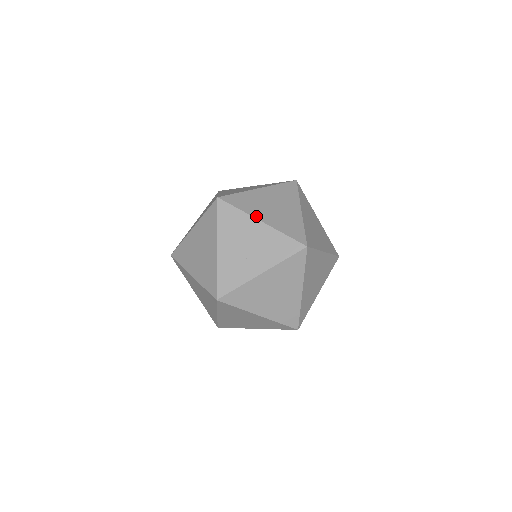
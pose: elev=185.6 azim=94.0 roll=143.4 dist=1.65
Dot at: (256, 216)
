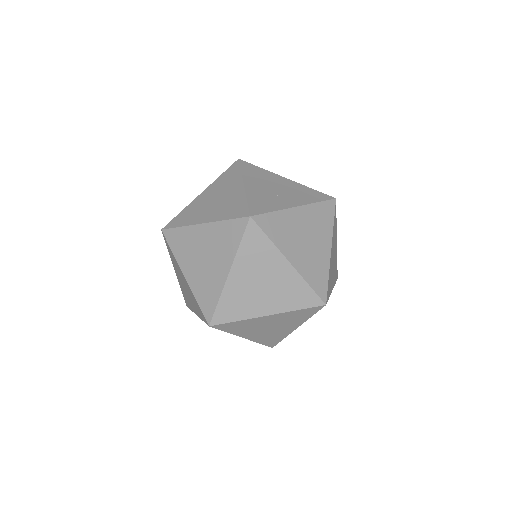
Dot at: (279, 176)
